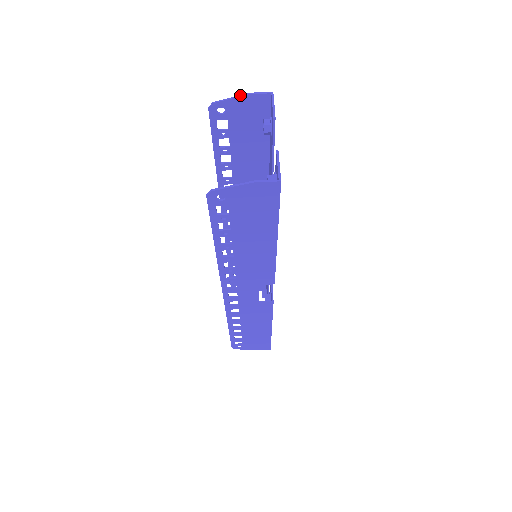
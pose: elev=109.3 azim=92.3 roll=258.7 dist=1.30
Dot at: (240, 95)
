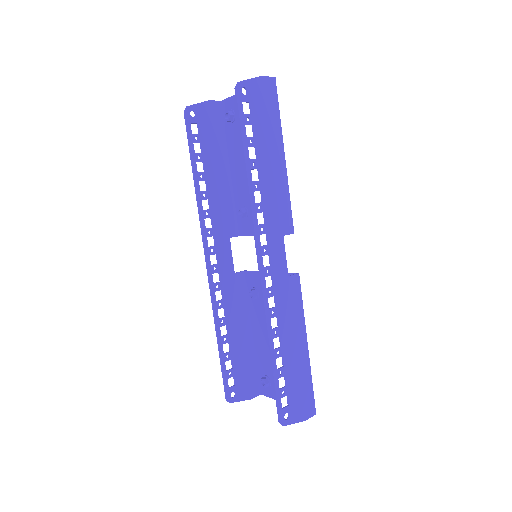
Dot at: (202, 102)
